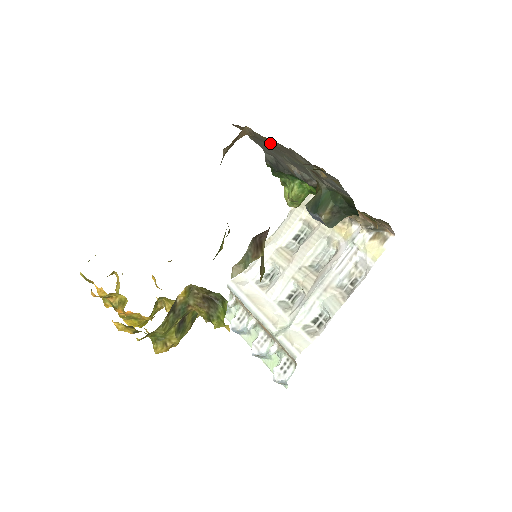
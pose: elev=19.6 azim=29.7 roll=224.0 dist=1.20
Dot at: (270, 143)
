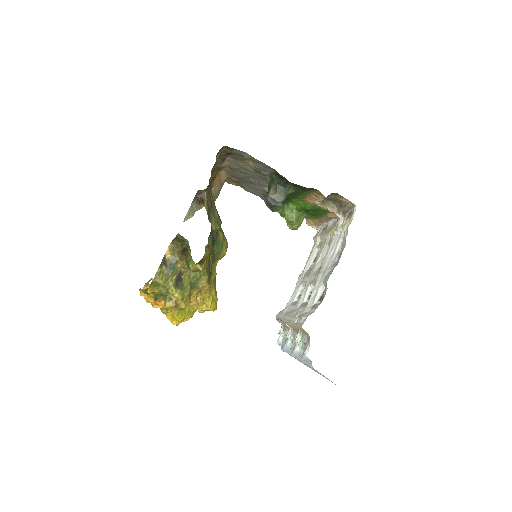
Dot at: (232, 170)
